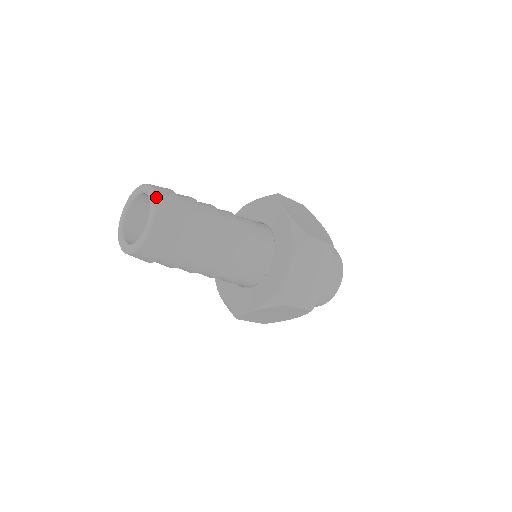
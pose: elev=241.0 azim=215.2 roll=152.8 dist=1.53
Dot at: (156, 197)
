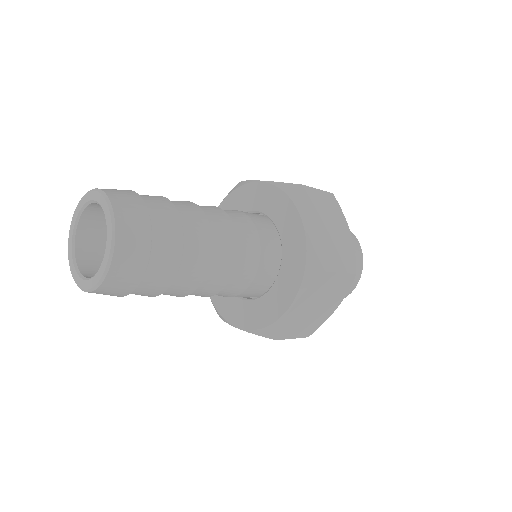
Dot at: (116, 233)
